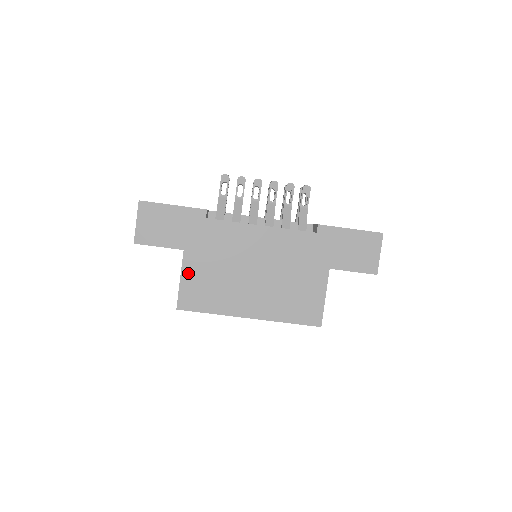
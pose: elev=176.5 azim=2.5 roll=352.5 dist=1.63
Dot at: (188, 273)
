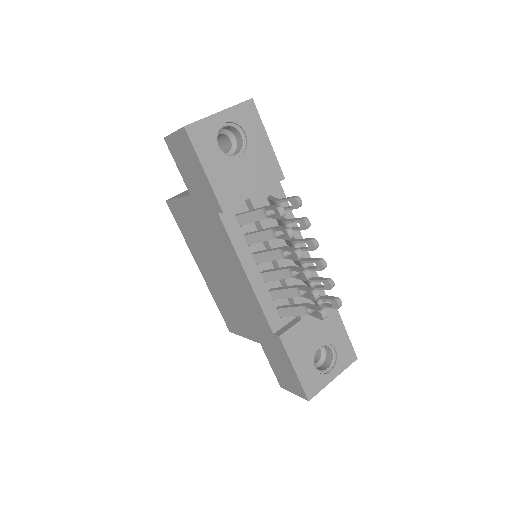
Dot at: (184, 205)
